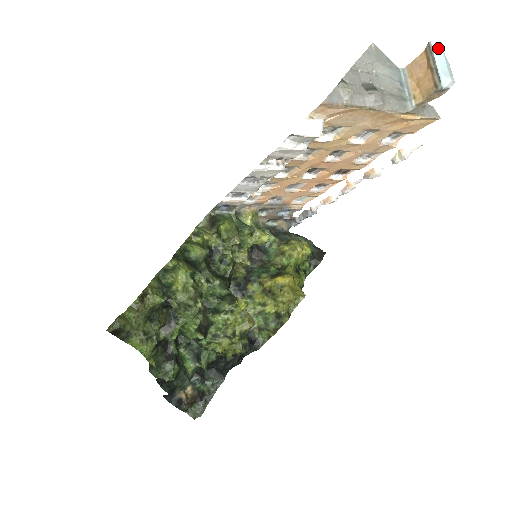
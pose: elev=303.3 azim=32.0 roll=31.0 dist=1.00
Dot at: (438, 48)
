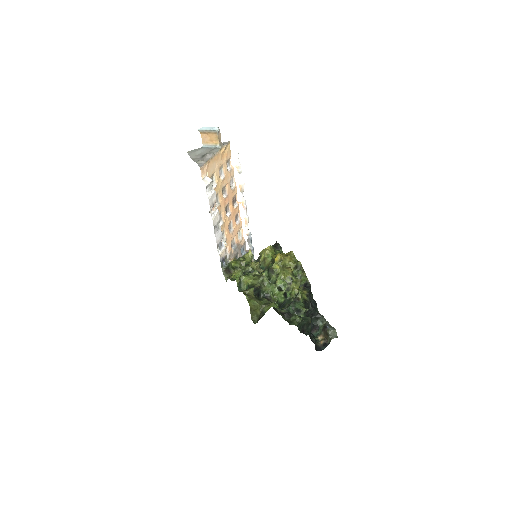
Dot at: (202, 128)
